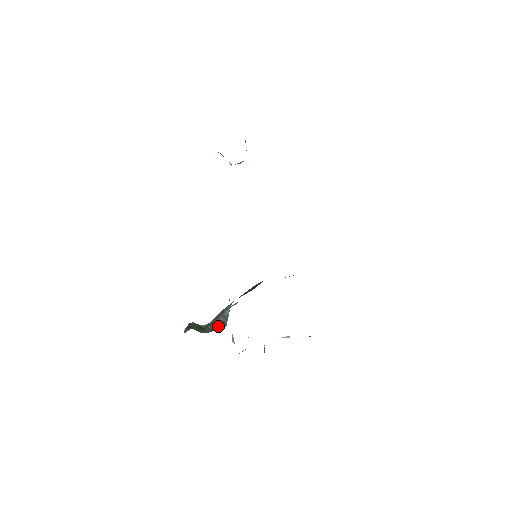
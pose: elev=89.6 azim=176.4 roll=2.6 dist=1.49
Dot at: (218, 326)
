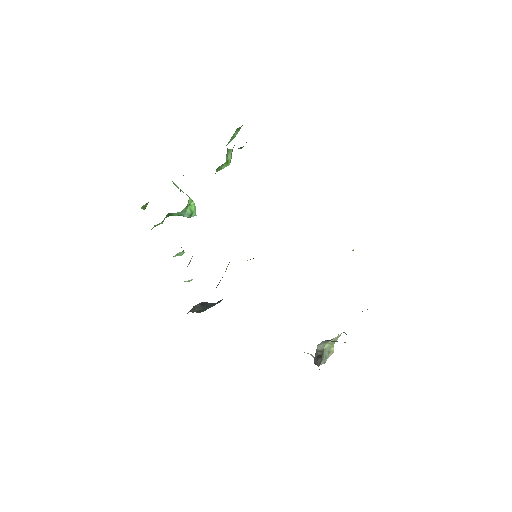
Dot at: occluded
